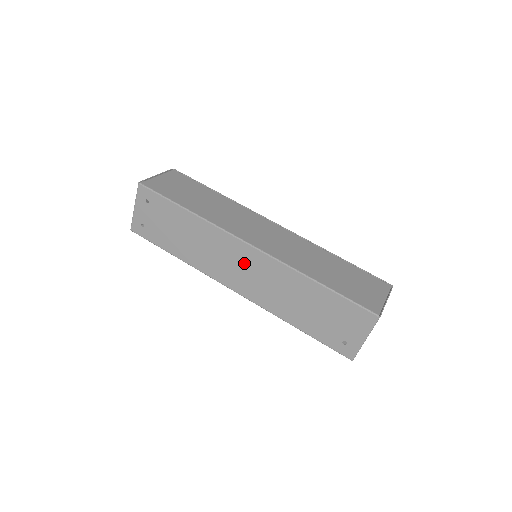
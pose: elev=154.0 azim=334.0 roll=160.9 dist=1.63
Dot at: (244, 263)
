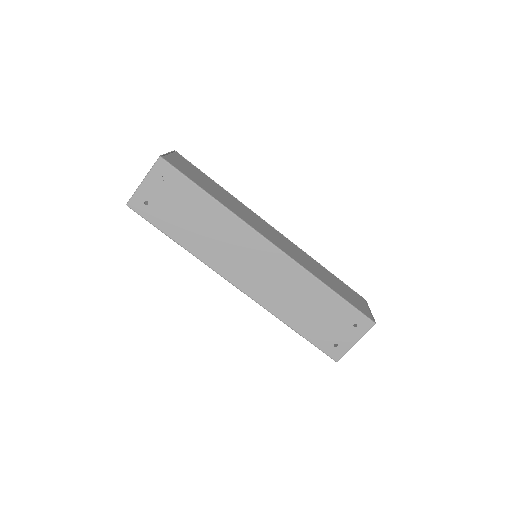
Dot at: (259, 261)
